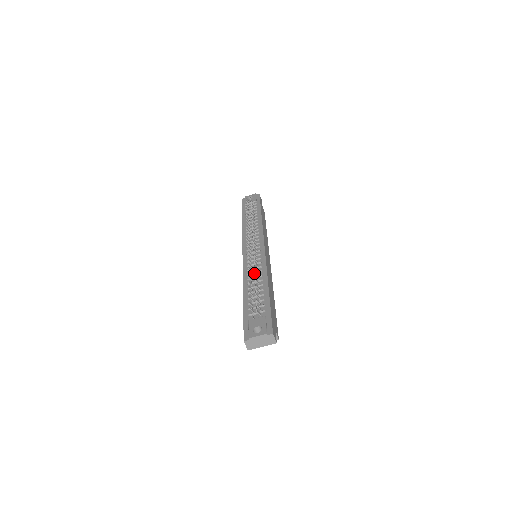
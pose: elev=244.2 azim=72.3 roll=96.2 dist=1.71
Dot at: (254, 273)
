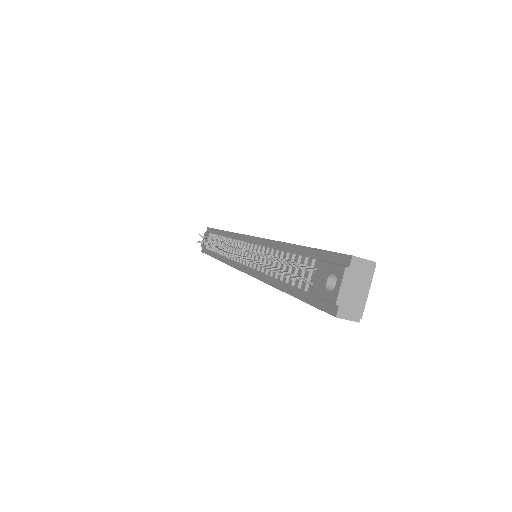
Dot at: occluded
